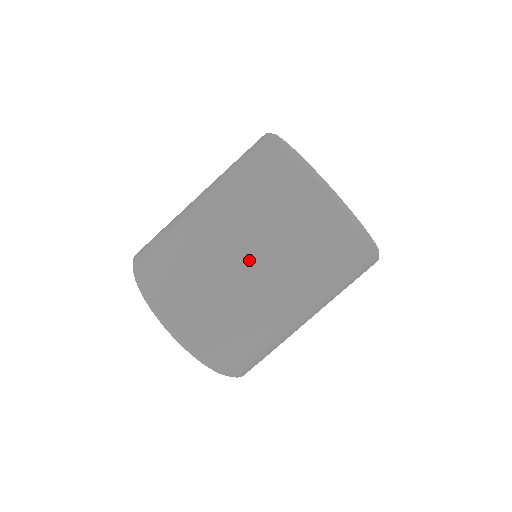
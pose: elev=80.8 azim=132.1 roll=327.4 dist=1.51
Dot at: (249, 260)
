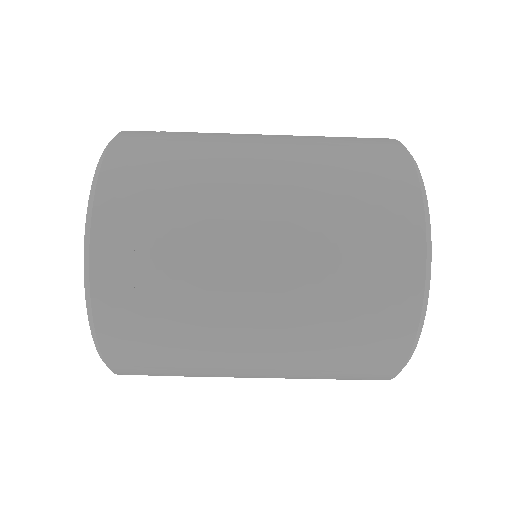
Dot at: (258, 374)
